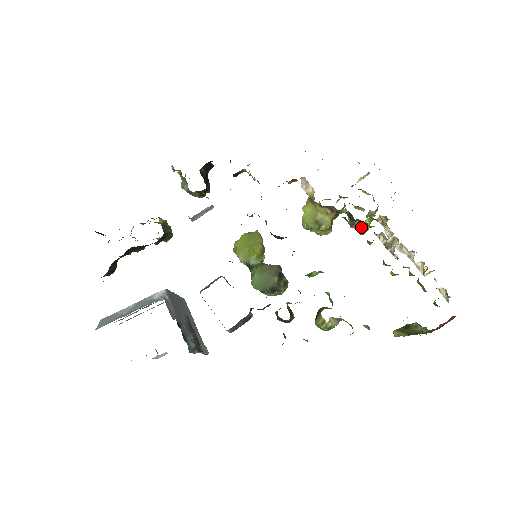
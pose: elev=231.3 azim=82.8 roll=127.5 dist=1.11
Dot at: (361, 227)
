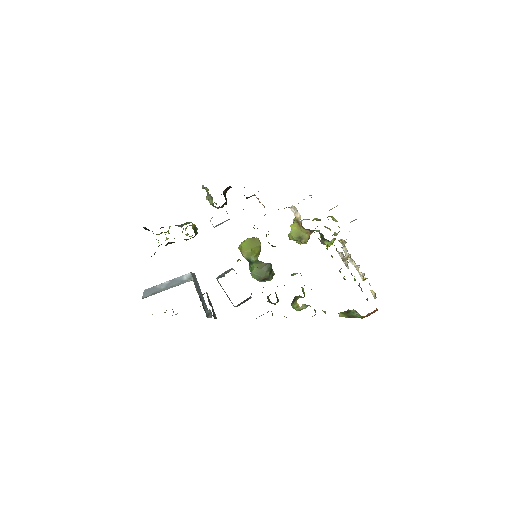
Dot at: (328, 243)
